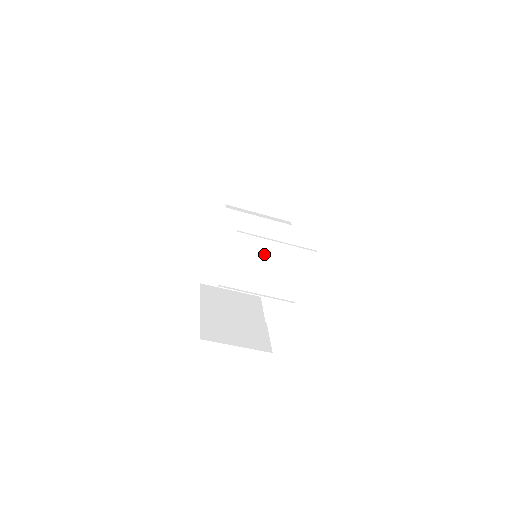
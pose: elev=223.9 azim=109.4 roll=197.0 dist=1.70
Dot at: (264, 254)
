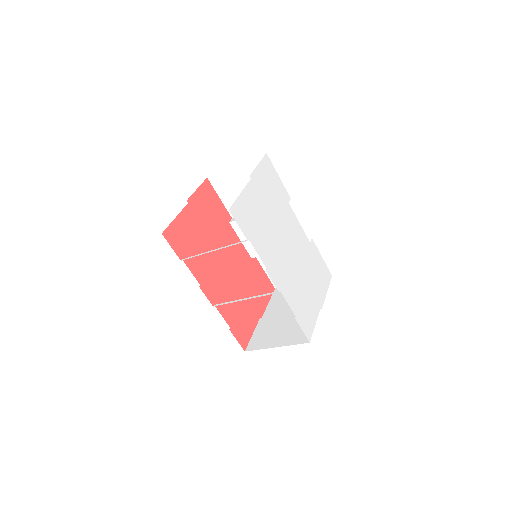
Dot at: occluded
